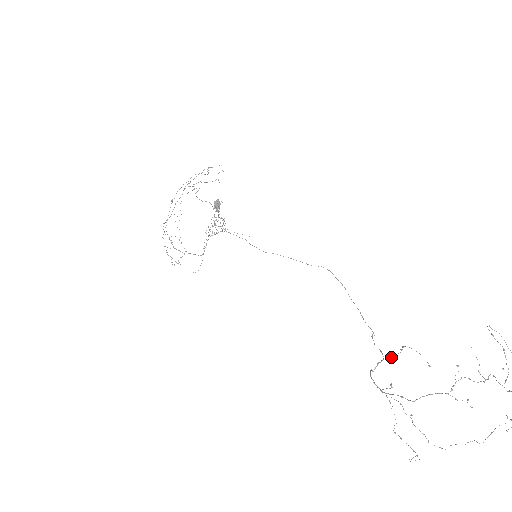
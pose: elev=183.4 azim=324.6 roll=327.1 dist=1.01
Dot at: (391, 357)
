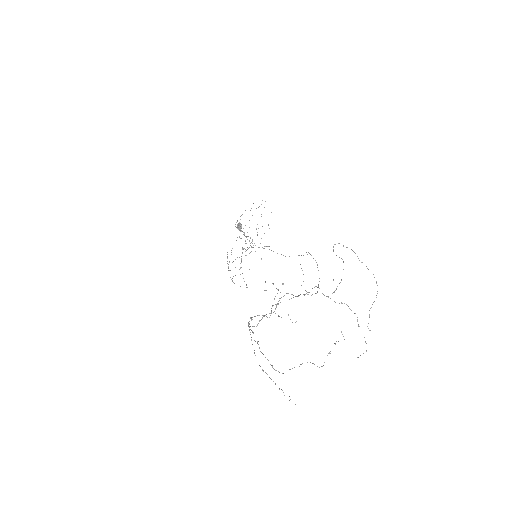
Dot at: (274, 299)
